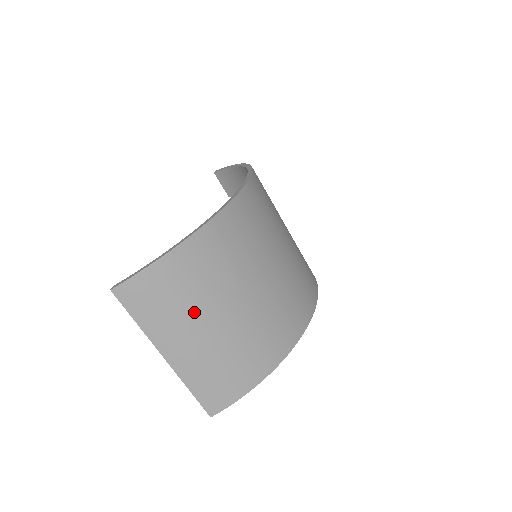
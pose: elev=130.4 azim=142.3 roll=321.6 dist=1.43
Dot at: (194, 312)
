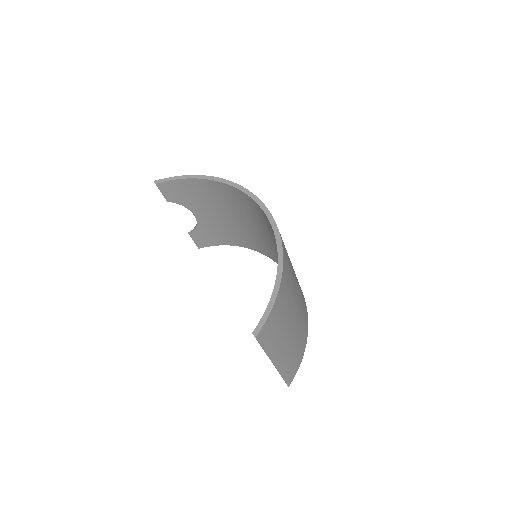
Dot at: (287, 323)
